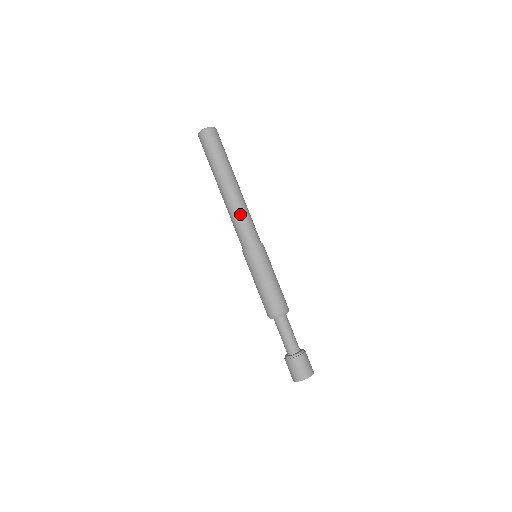
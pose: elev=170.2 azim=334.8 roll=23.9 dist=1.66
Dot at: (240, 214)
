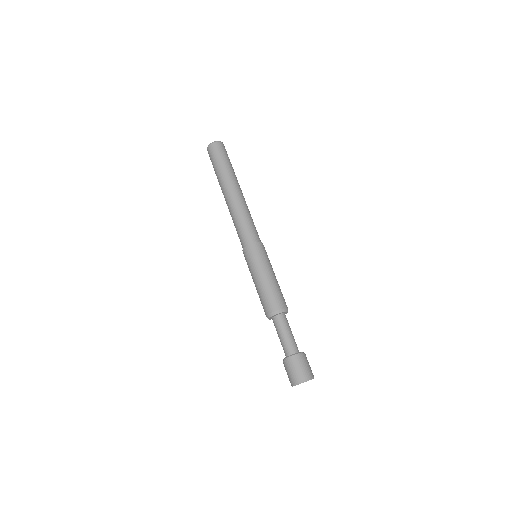
Dot at: (243, 214)
